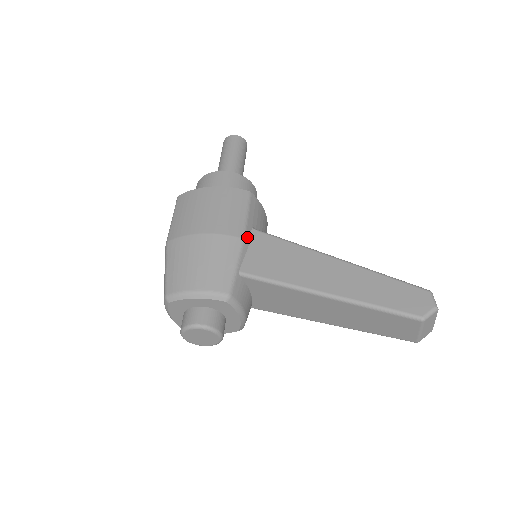
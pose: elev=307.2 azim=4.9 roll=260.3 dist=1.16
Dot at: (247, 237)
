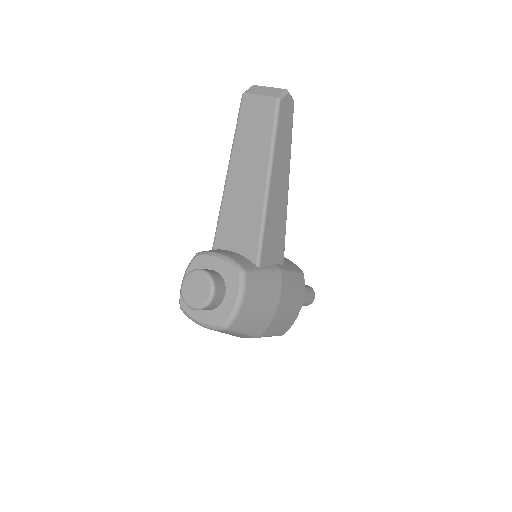
Dot at: occluded
